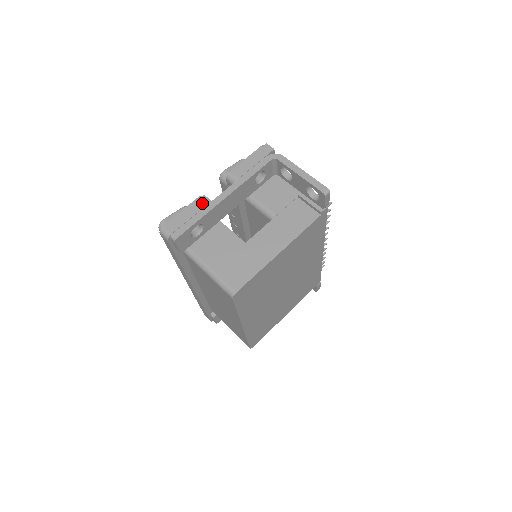
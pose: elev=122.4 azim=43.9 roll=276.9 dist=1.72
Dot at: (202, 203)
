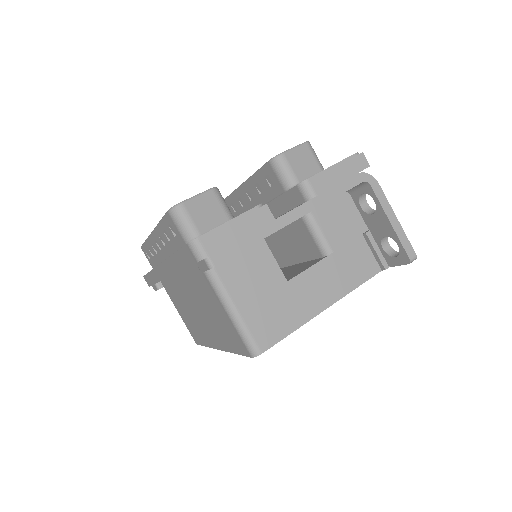
Dot at: (262, 218)
